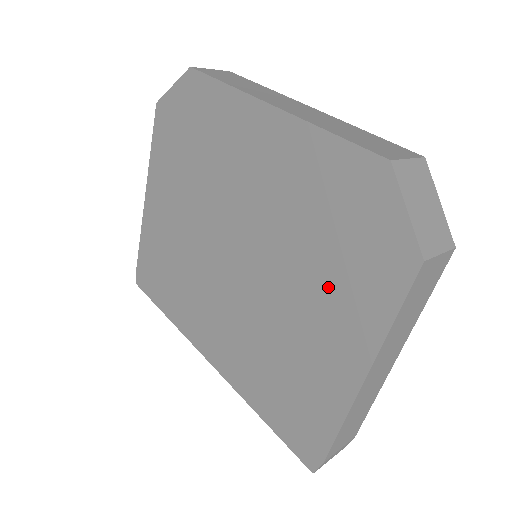
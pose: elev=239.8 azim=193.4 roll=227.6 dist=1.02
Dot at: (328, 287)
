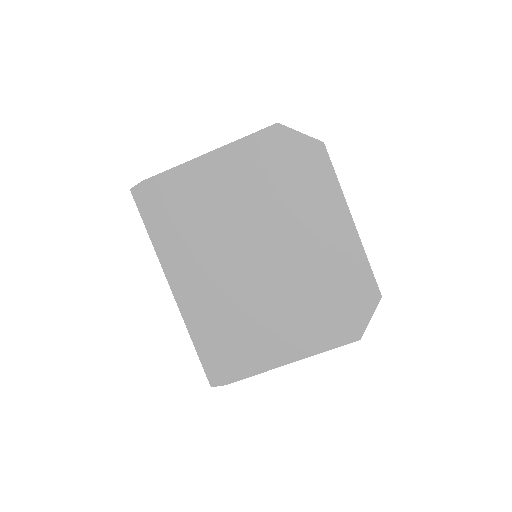
Dot at: (307, 316)
